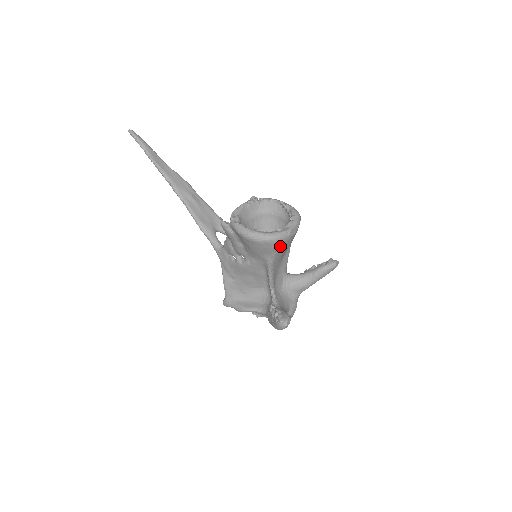
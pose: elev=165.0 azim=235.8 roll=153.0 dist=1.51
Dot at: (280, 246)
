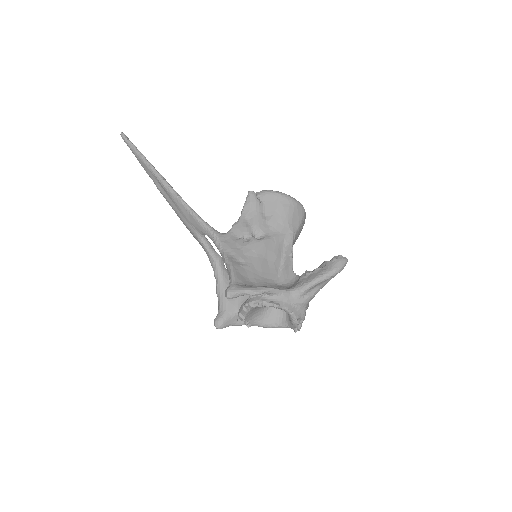
Dot at: (303, 222)
